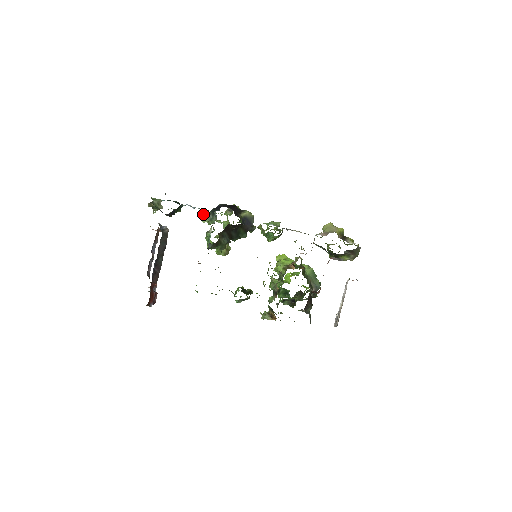
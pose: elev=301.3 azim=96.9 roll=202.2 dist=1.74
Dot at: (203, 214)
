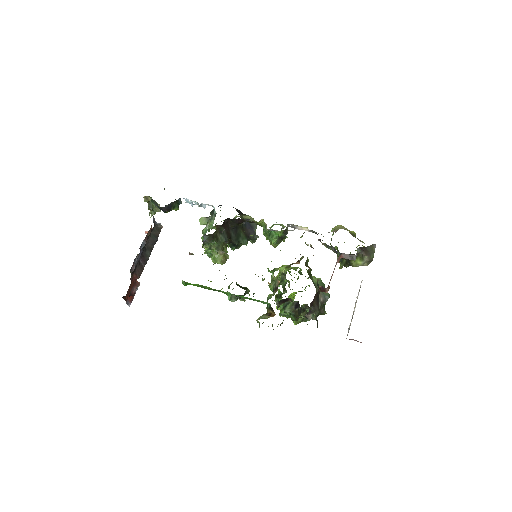
Dot at: occluded
